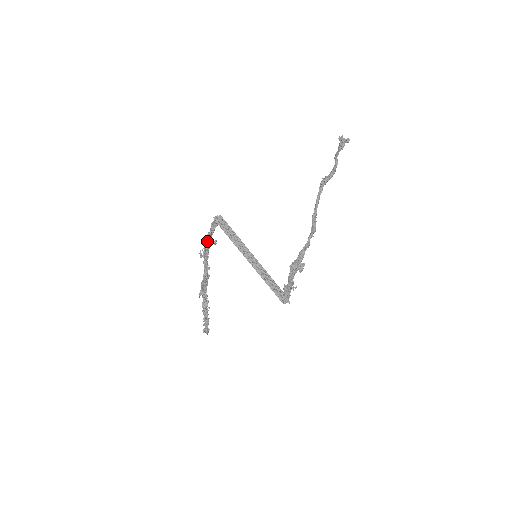
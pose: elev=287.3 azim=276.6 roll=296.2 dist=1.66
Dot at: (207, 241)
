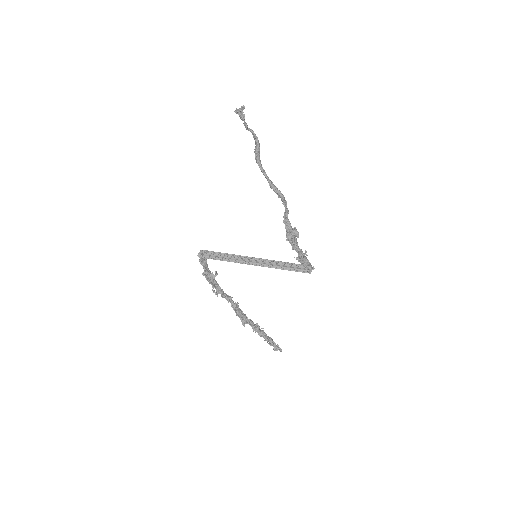
Dot at: (208, 278)
